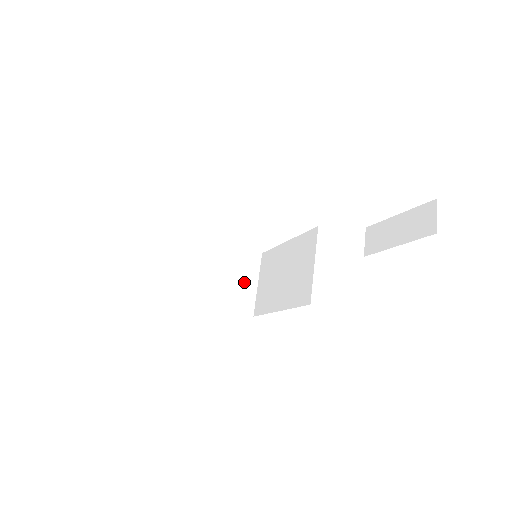
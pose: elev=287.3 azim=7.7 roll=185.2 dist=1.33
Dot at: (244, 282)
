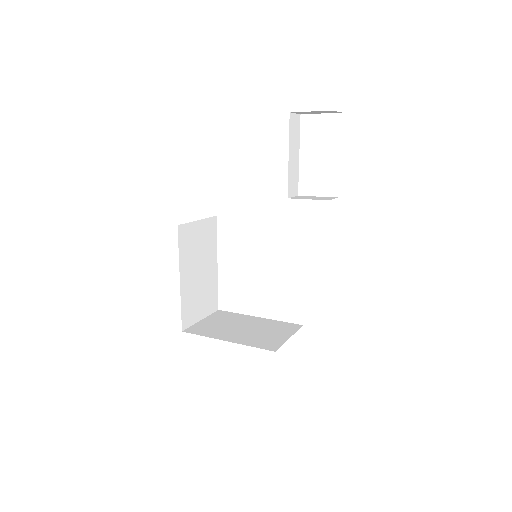
Dot at: (275, 335)
